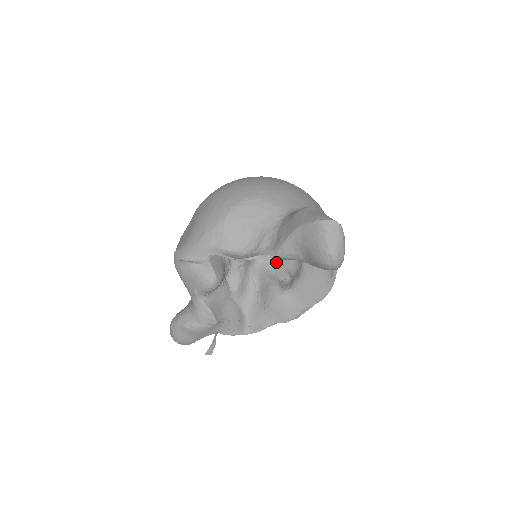
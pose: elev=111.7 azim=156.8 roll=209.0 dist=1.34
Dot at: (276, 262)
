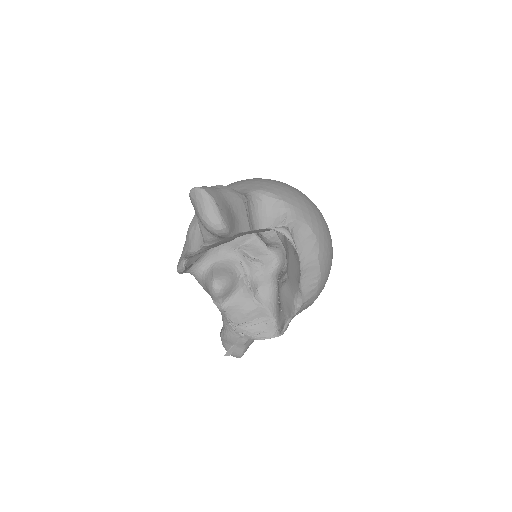
Dot at: occluded
